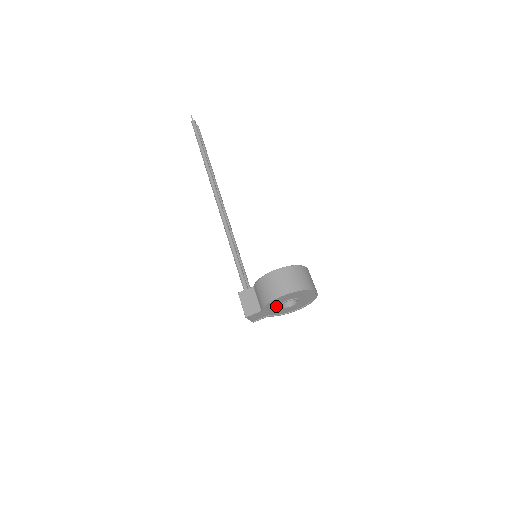
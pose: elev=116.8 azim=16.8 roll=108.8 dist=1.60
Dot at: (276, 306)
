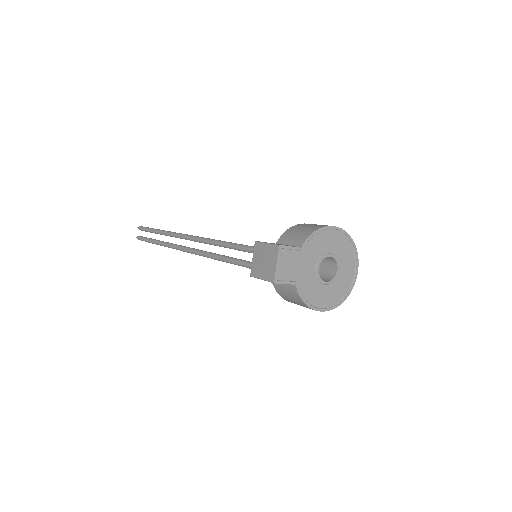
Dot at: (315, 258)
